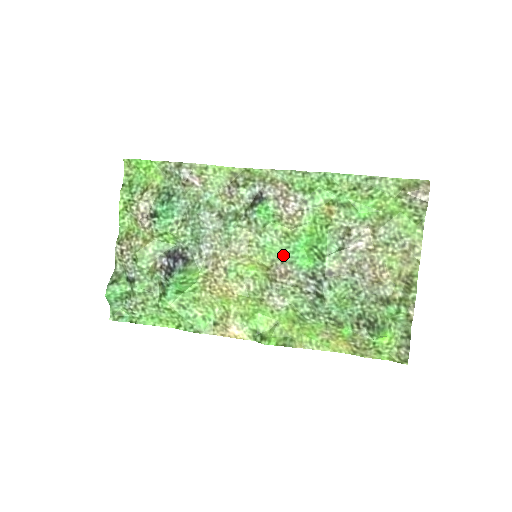
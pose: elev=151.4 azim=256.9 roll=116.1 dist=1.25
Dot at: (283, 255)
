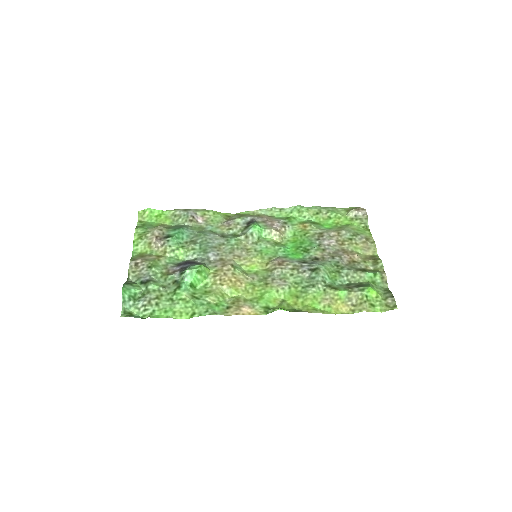
Dot at: (277, 254)
